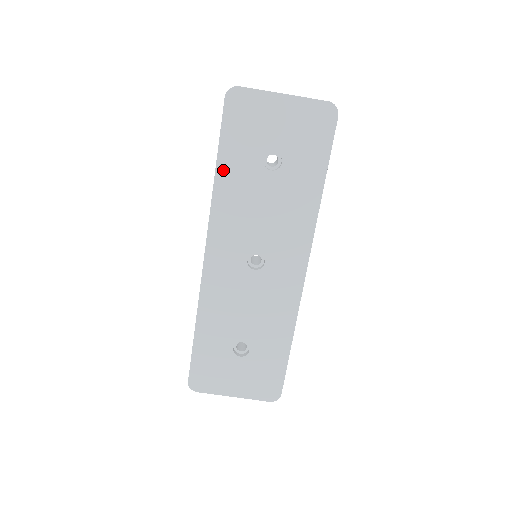
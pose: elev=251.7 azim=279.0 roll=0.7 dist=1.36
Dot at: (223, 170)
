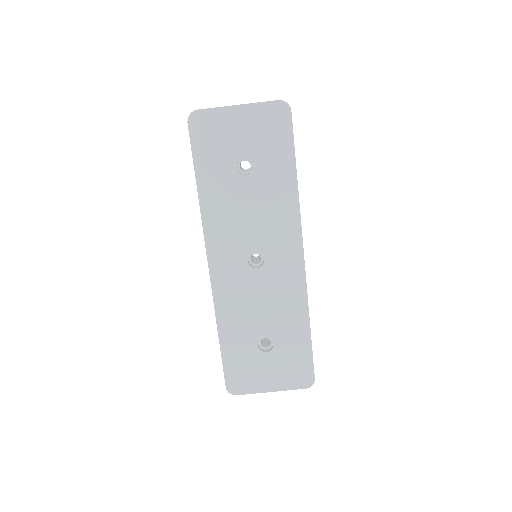
Dot at: (204, 186)
